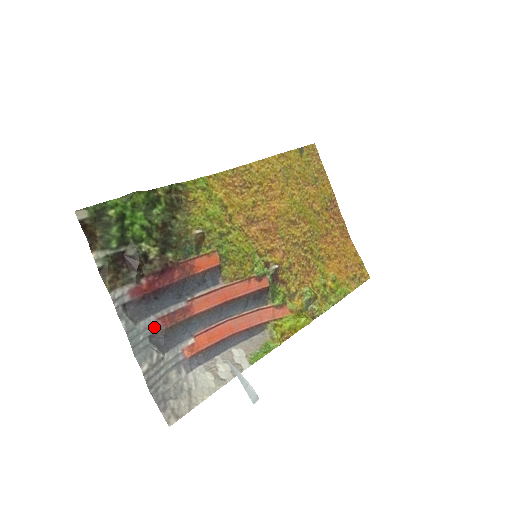
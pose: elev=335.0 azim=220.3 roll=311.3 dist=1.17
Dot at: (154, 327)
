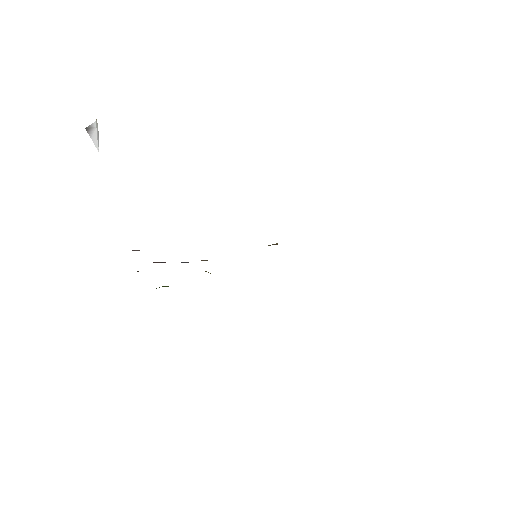
Dot at: occluded
